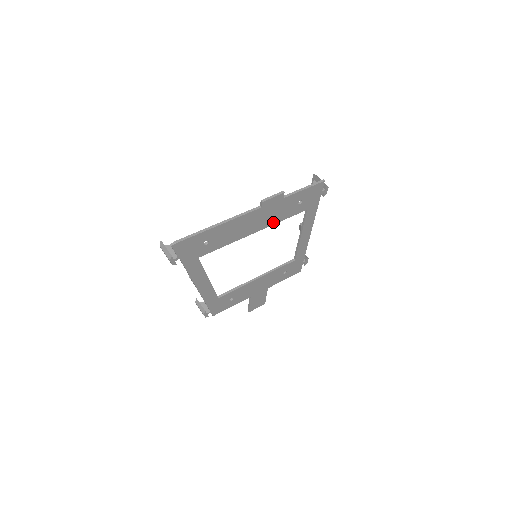
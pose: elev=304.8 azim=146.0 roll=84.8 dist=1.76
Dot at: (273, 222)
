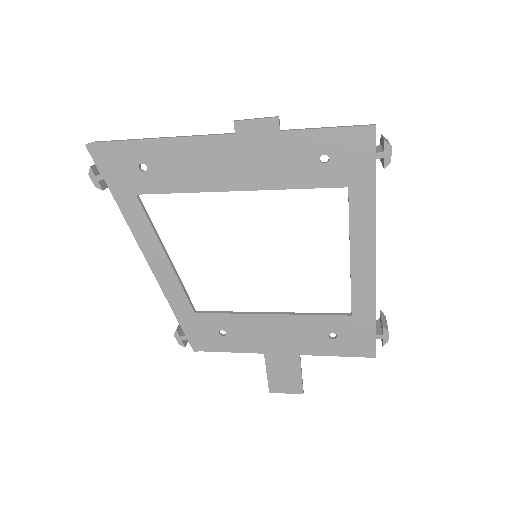
Dot at: (271, 184)
